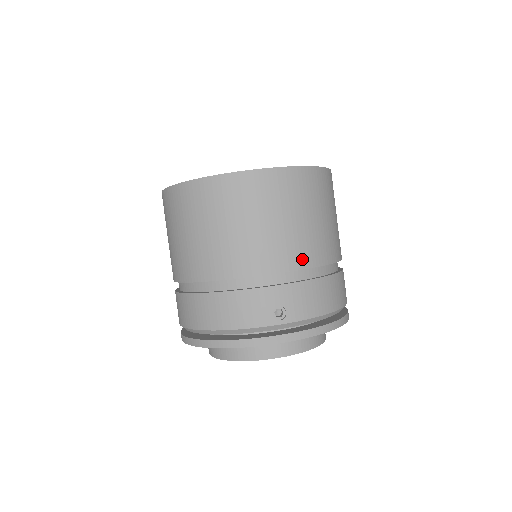
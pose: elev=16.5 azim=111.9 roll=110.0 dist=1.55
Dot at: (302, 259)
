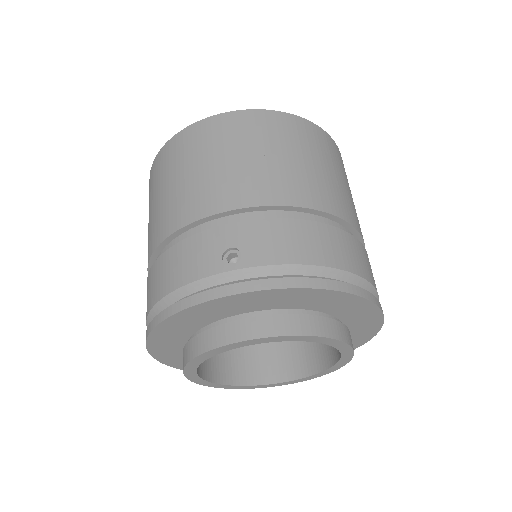
Dot at: (268, 195)
